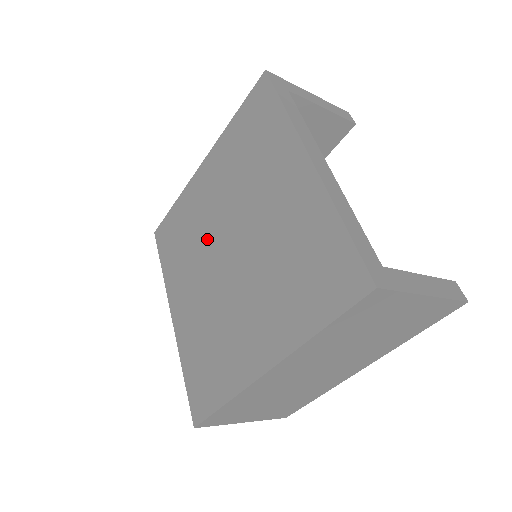
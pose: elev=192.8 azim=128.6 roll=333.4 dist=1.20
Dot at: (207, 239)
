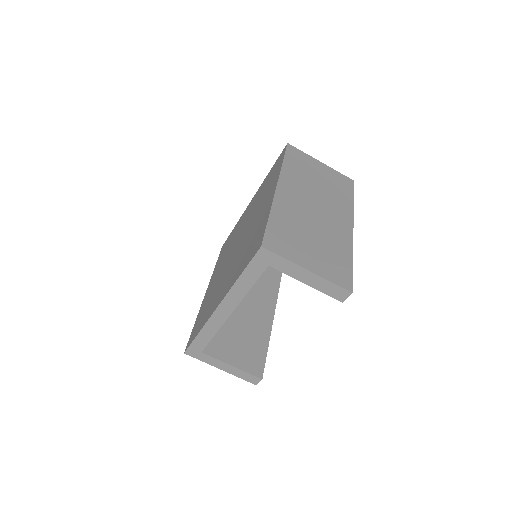
Dot at: (223, 272)
